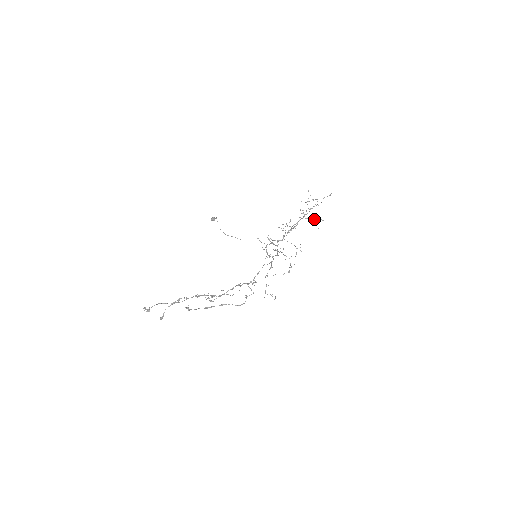
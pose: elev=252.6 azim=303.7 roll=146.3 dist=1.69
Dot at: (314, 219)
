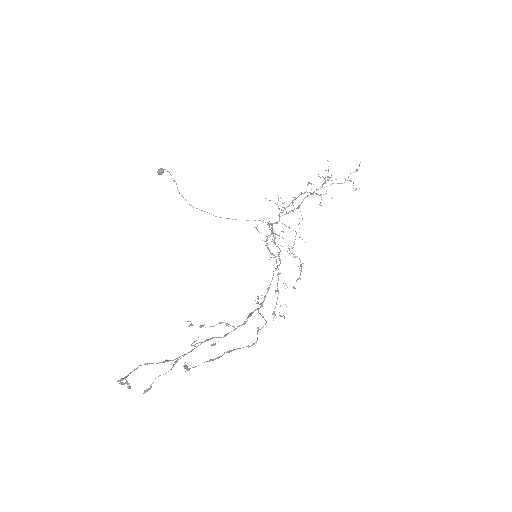
Dot at: (320, 194)
